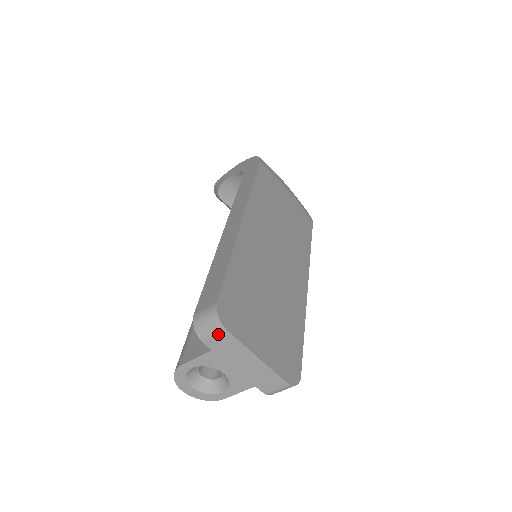
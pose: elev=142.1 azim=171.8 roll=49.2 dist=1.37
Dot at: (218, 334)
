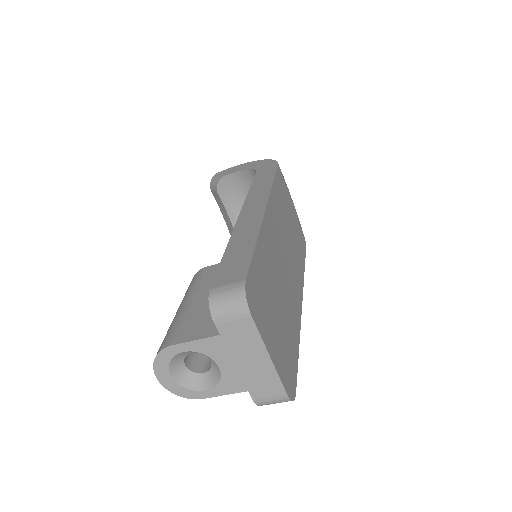
Dot at: (238, 317)
